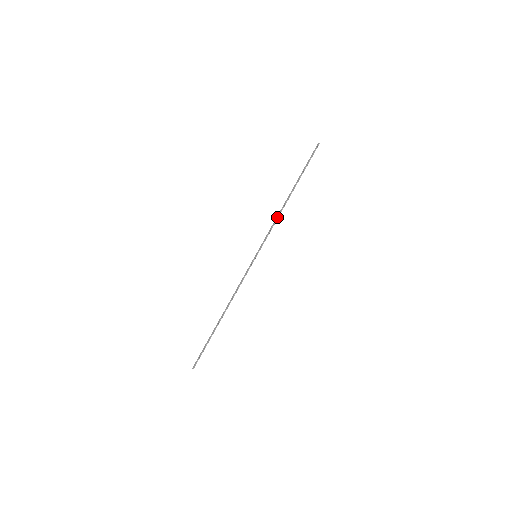
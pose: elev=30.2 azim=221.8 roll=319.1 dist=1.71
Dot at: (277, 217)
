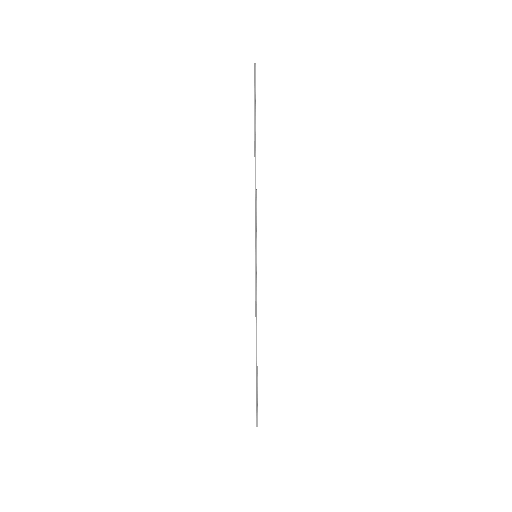
Dot at: occluded
